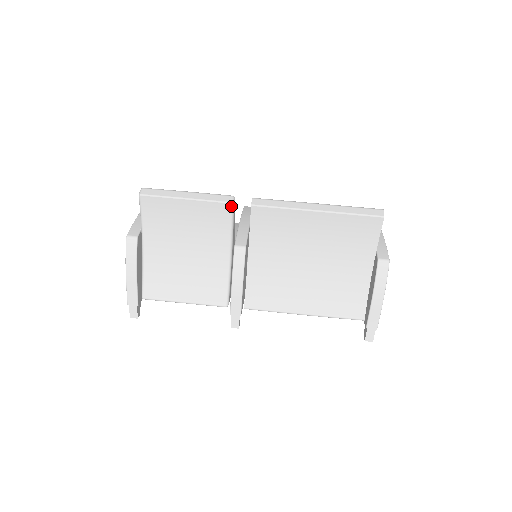
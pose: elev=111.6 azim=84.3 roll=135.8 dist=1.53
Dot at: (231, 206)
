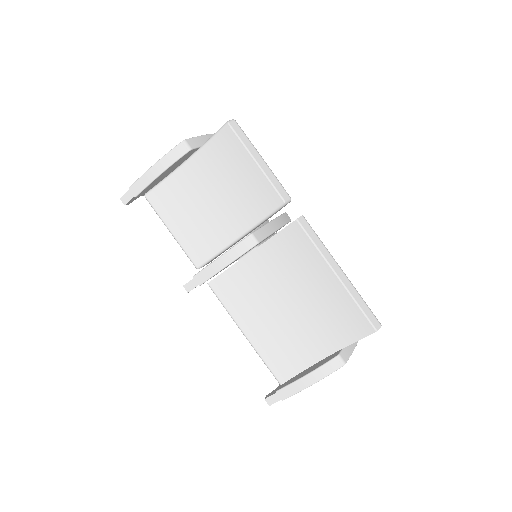
Dot at: (282, 204)
